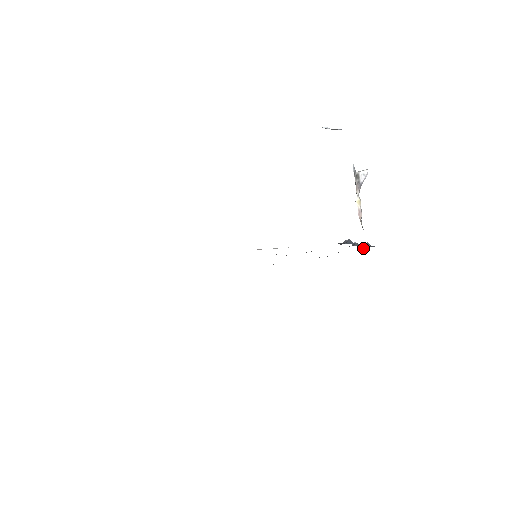
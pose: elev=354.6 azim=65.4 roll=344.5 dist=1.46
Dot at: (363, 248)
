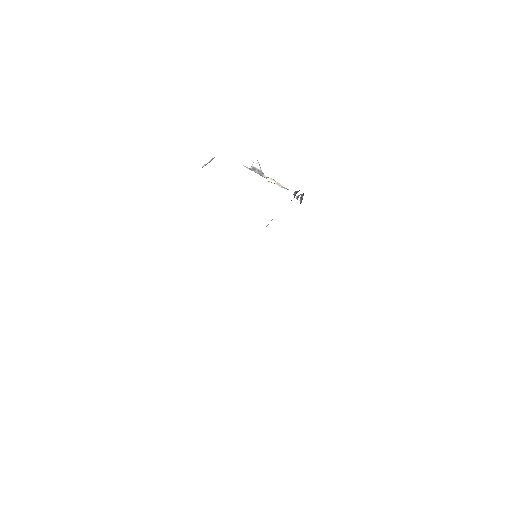
Dot at: (302, 199)
